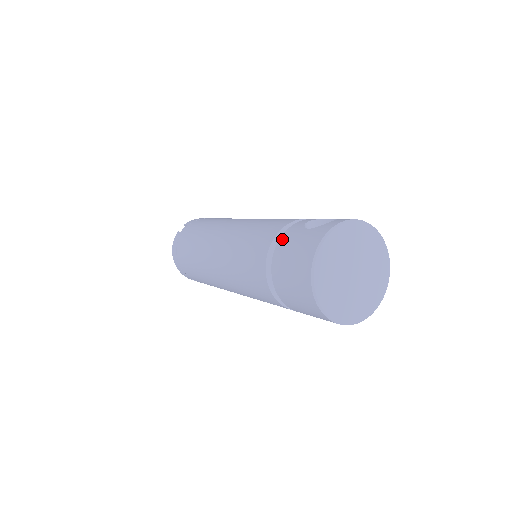
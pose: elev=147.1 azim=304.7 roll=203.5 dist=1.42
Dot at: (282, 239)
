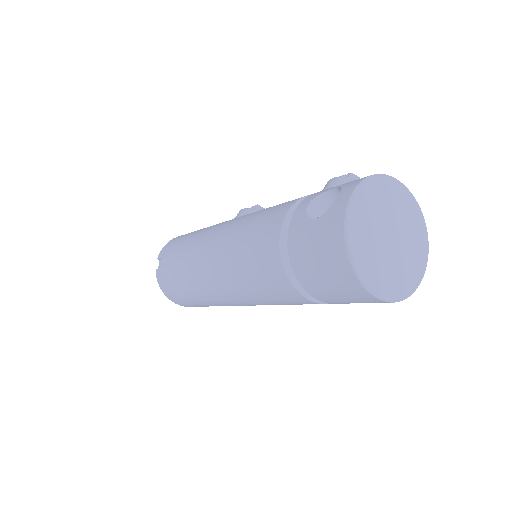
Dot at: (291, 242)
